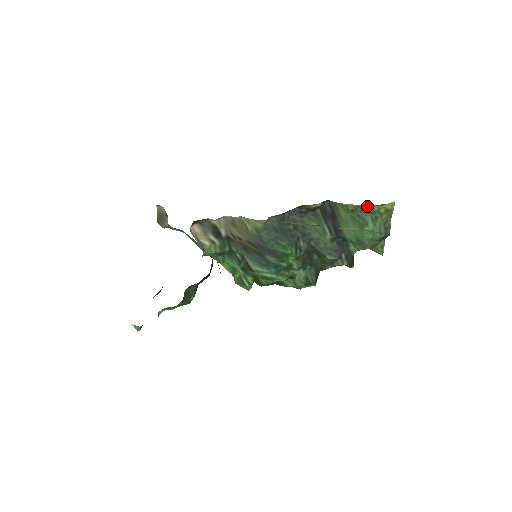
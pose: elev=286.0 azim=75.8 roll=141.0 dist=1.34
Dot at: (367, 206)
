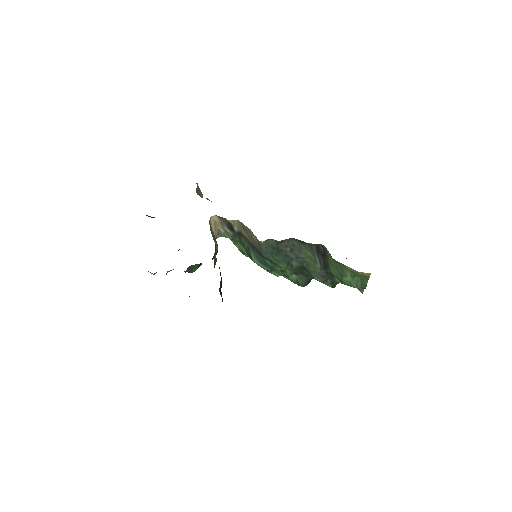
Dot at: (347, 266)
